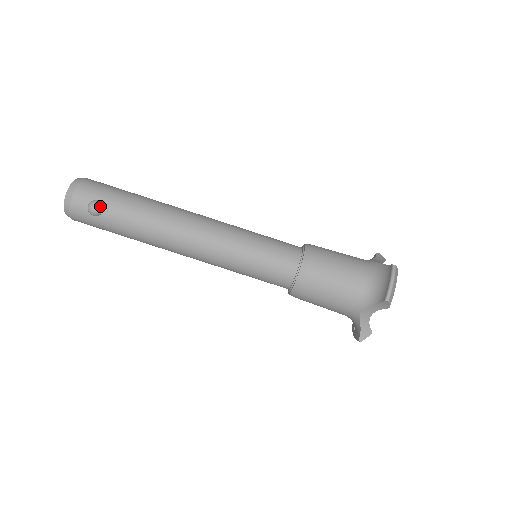
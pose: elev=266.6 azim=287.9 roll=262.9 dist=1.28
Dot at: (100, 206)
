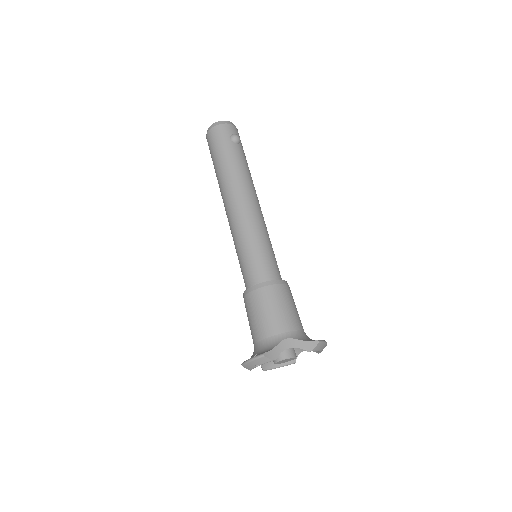
Dot at: occluded
